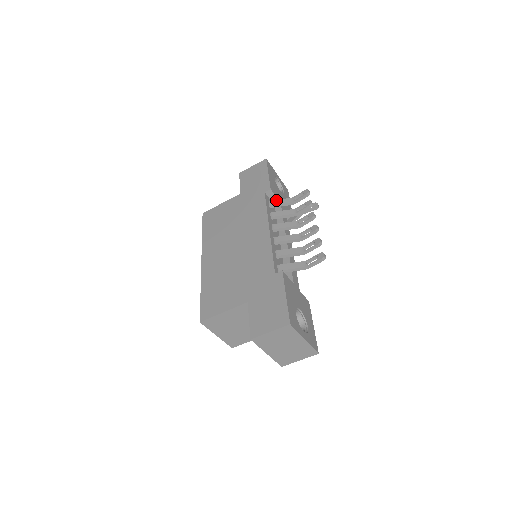
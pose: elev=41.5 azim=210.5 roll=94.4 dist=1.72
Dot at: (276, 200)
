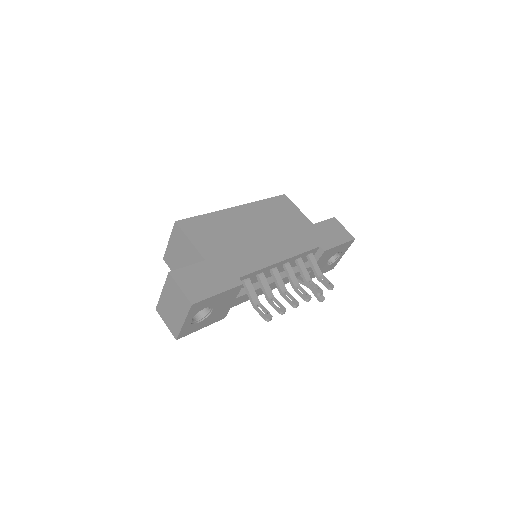
Dot at: occluded
